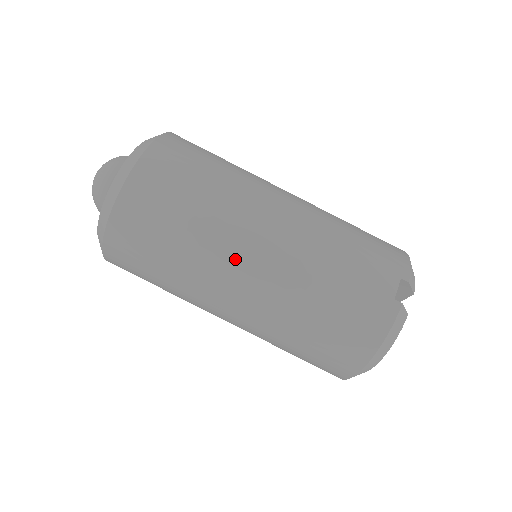
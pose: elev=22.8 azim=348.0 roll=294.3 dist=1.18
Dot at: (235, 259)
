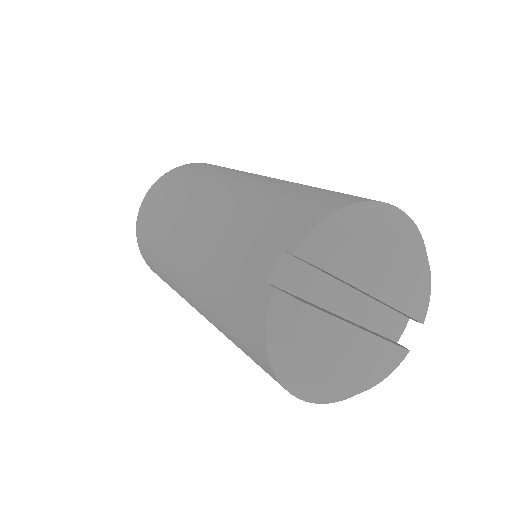
Dot at: (175, 267)
